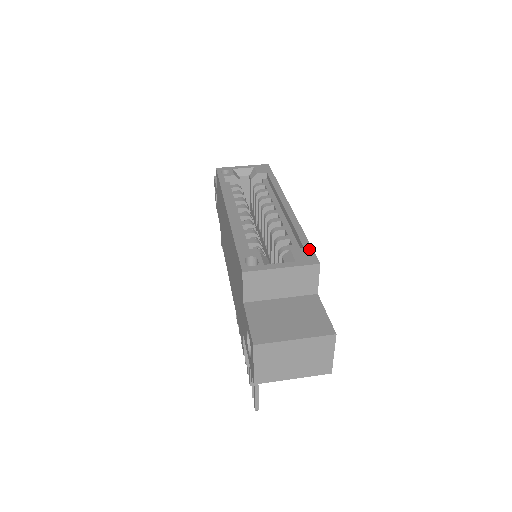
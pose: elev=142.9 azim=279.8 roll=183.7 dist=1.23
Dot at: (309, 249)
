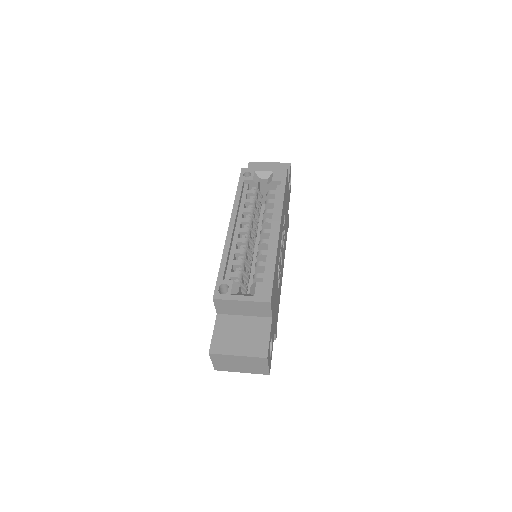
Dot at: (270, 285)
